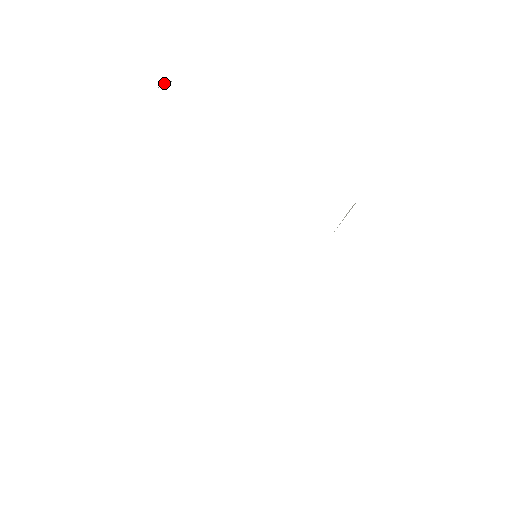
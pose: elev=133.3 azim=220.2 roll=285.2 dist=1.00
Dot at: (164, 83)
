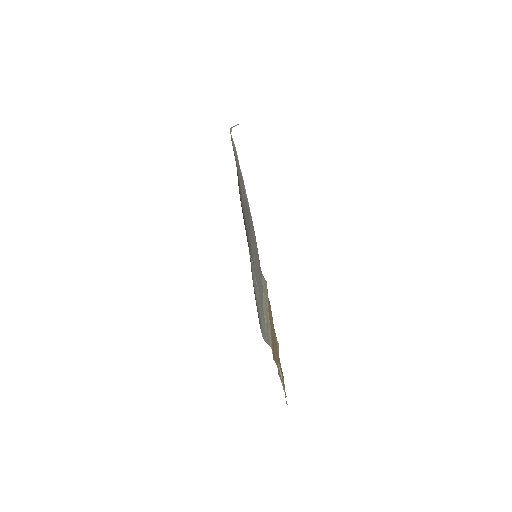
Dot at: occluded
